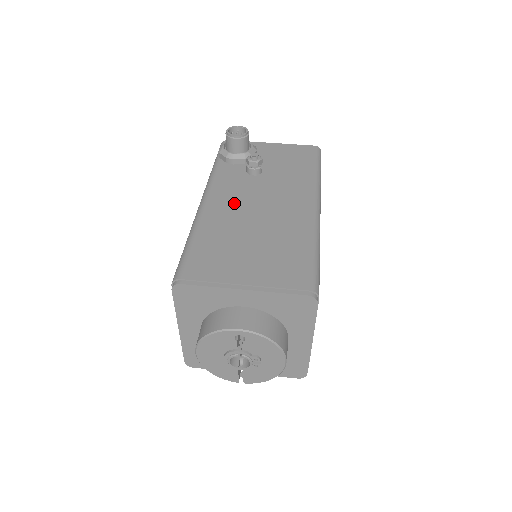
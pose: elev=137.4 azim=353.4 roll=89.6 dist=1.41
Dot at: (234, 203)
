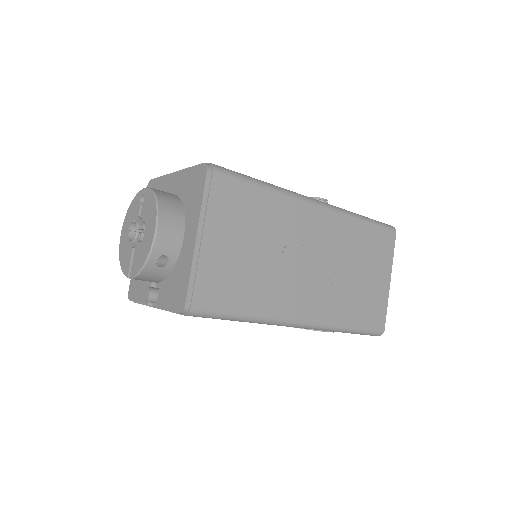
Dot at: occluded
